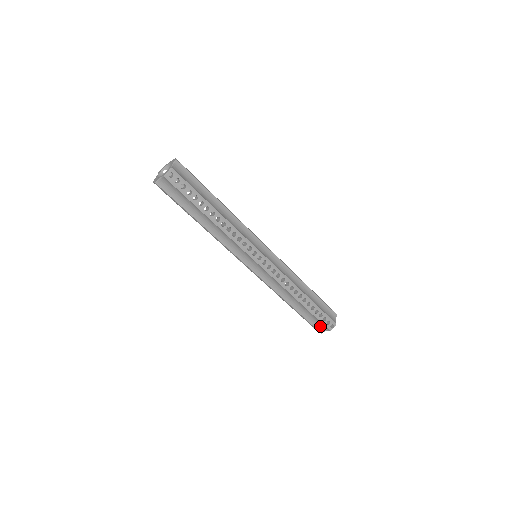
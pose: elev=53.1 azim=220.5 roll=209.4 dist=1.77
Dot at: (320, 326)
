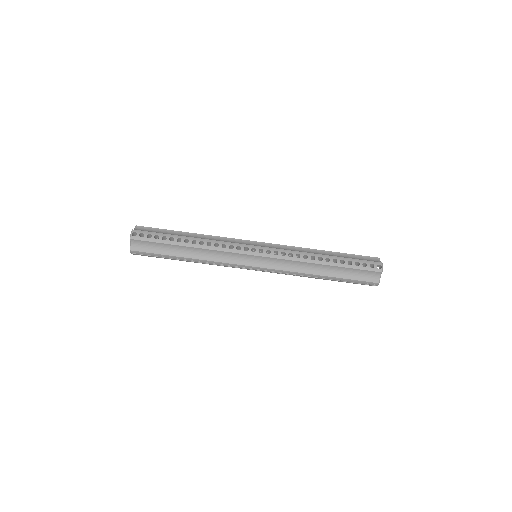
Dot at: (369, 276)
